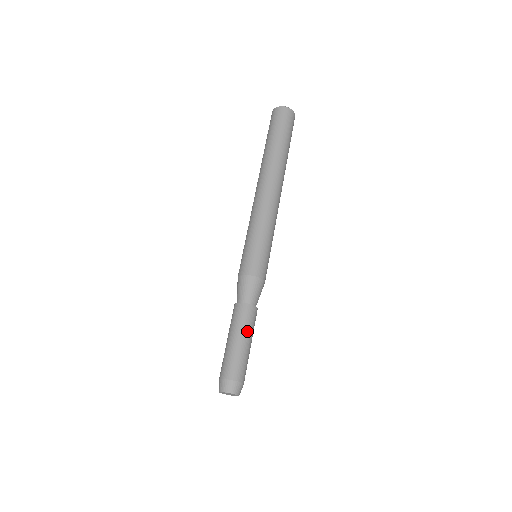
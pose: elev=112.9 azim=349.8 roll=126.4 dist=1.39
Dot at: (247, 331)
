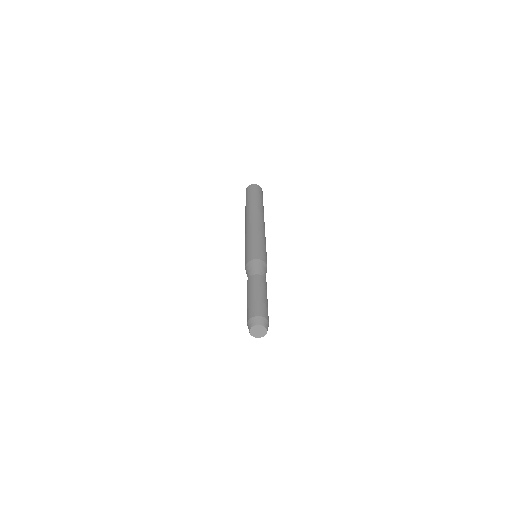
Dot at: (253, 289)
